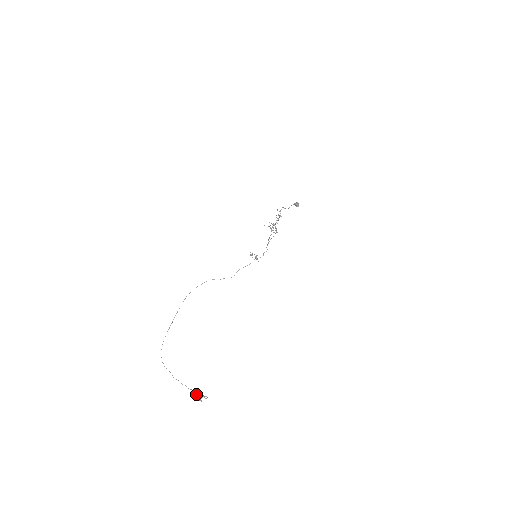
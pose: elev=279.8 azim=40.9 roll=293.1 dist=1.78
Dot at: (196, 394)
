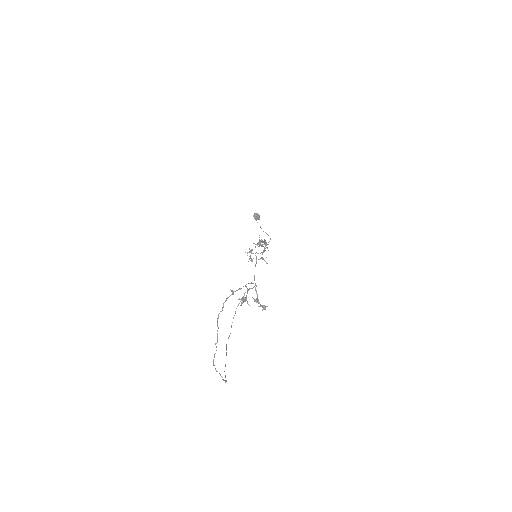
Dot at: occluded
